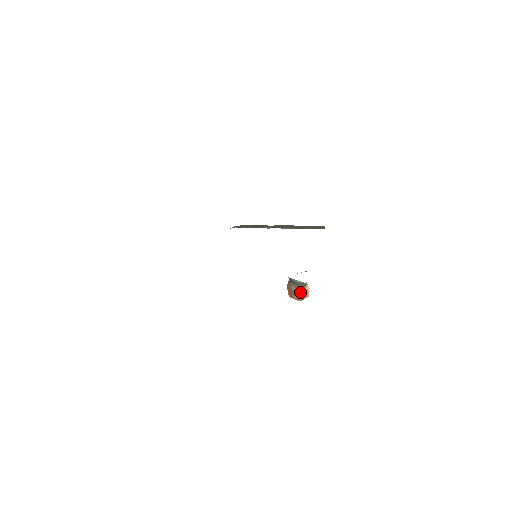
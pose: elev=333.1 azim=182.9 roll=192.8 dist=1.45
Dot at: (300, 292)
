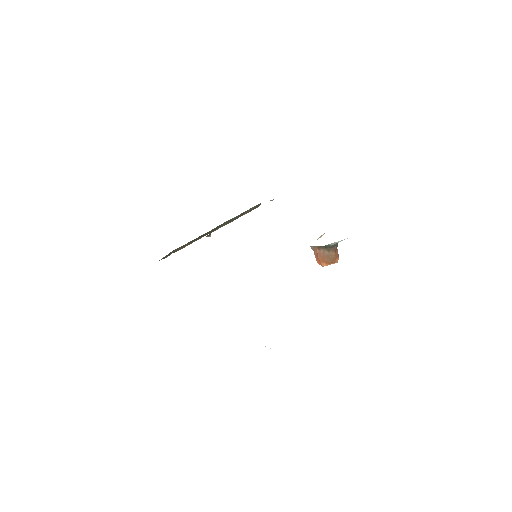
Dot at: (336, 253)
